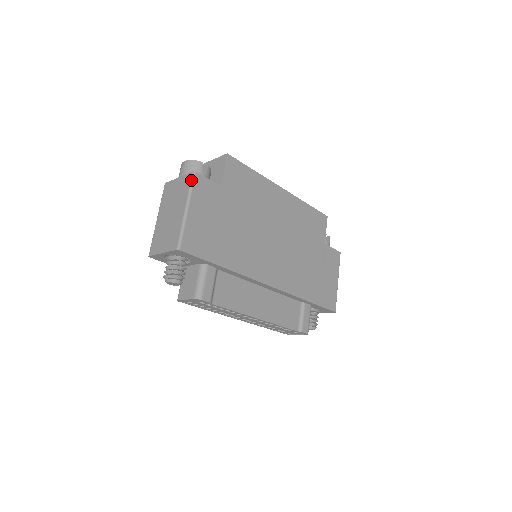
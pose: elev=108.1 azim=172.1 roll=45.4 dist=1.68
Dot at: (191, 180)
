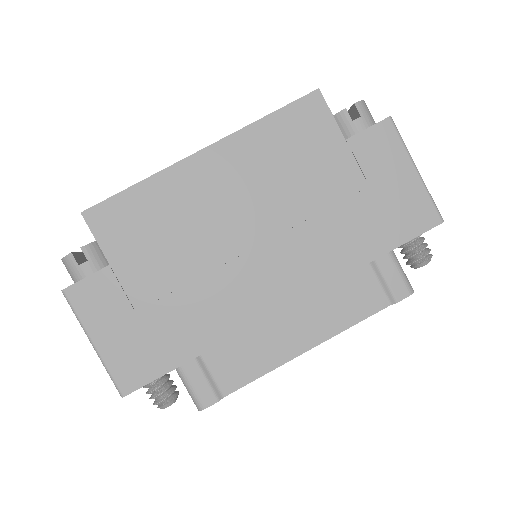
Dot at: occluded
